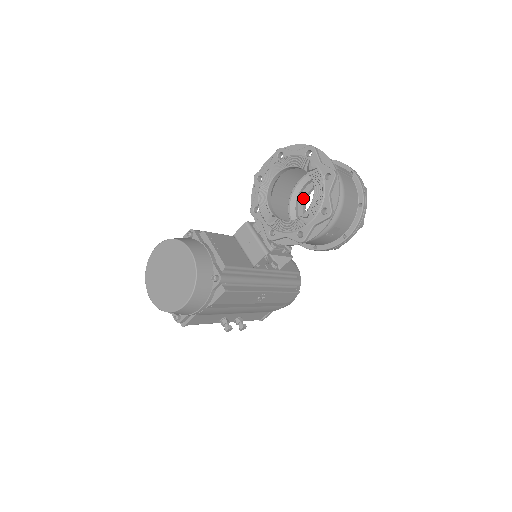
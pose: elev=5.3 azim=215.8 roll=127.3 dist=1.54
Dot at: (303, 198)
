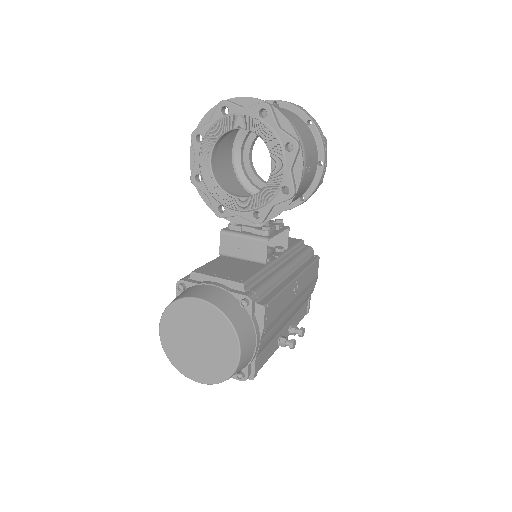
Dot at: (249, 168)
